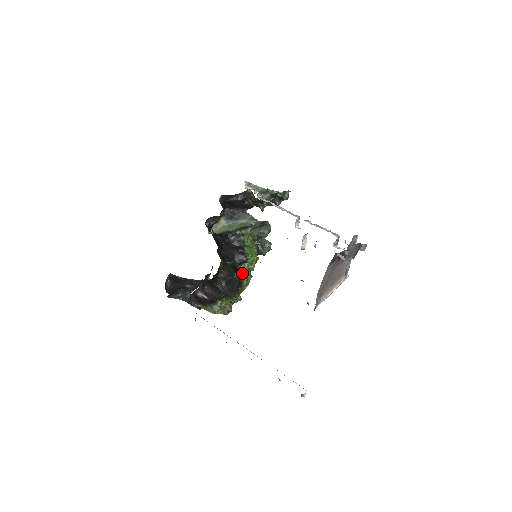
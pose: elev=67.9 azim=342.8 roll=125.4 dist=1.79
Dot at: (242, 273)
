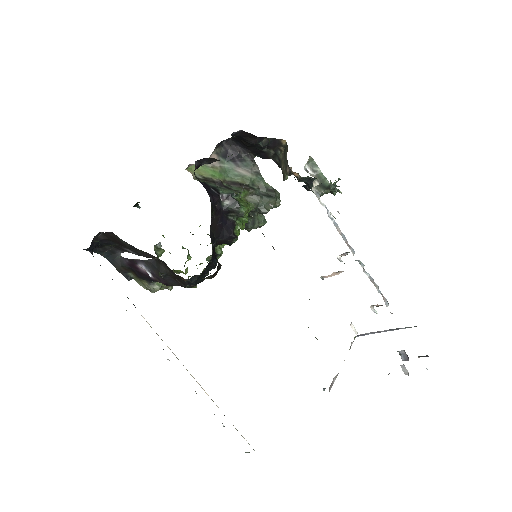
Dot at: occluded
